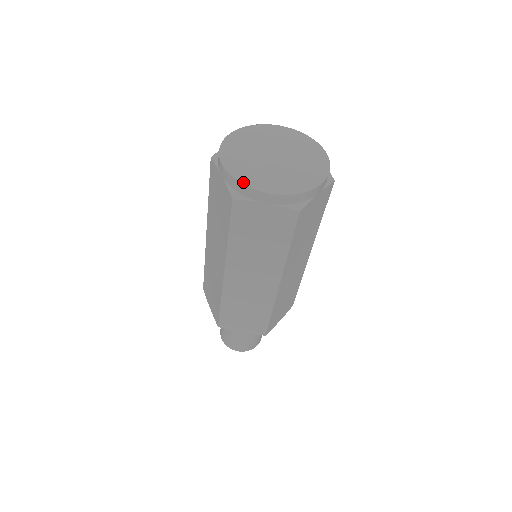
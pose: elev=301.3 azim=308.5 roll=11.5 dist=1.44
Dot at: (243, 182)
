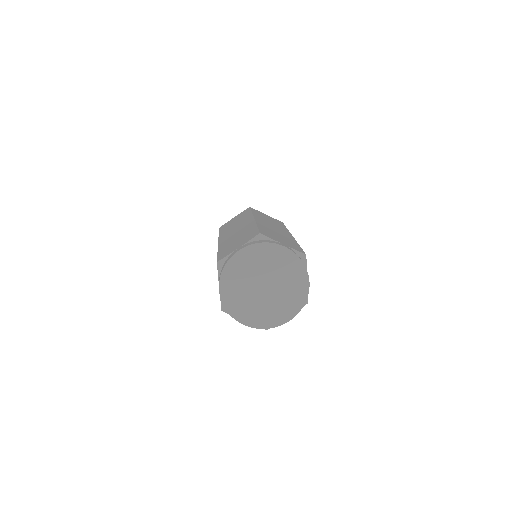
Dot at: (269, 327)
